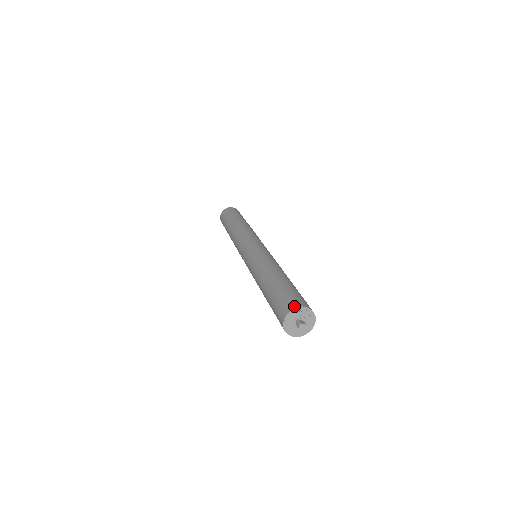
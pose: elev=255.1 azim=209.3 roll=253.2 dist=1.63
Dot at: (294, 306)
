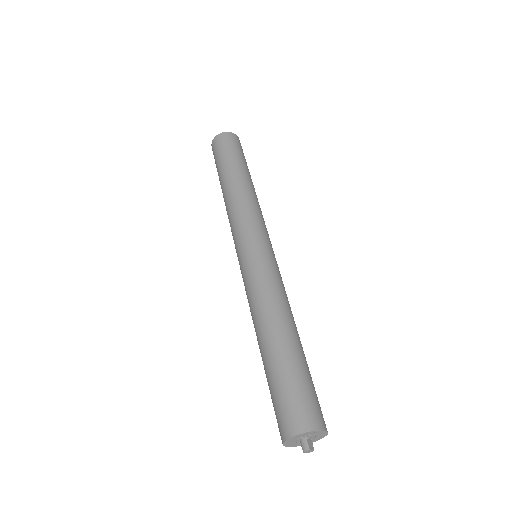
Dot at: (307, 426)
